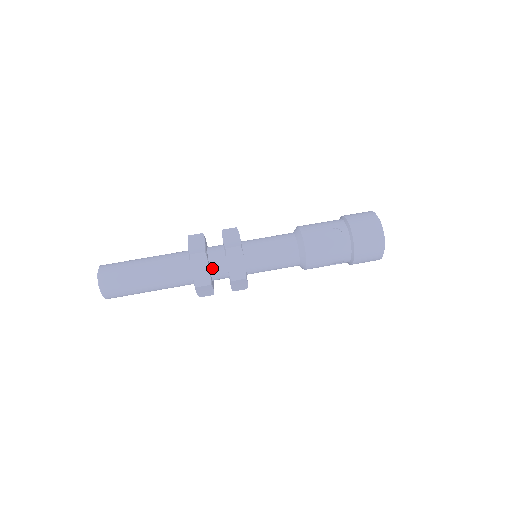
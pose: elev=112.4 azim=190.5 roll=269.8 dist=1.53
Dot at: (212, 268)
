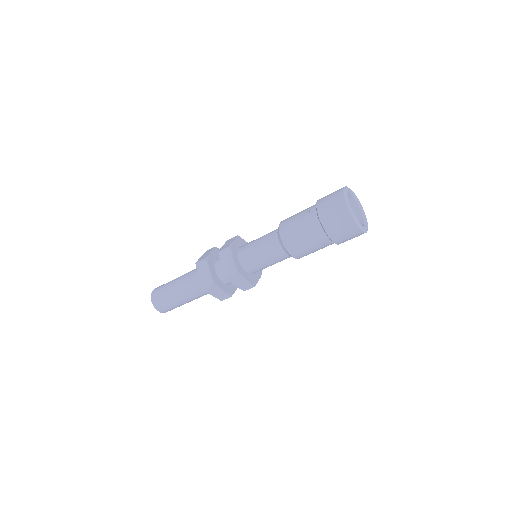
Dot at: (217, 272)
